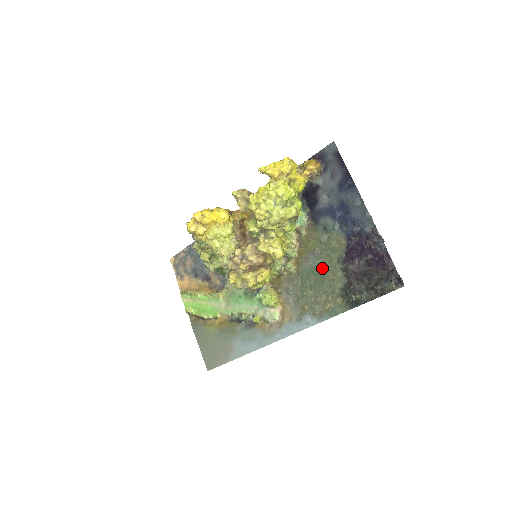
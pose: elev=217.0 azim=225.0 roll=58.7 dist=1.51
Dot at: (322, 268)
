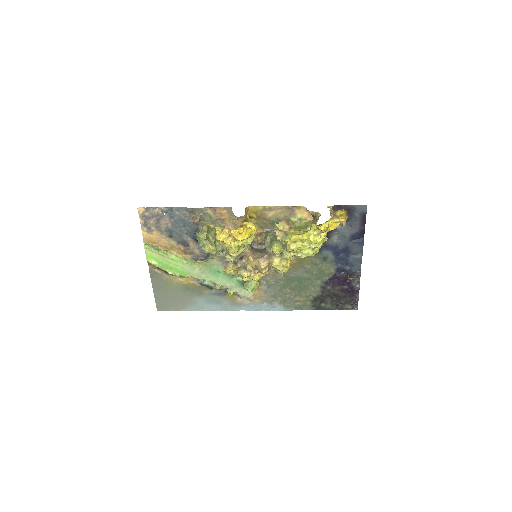
Dot at: (306, 280)
